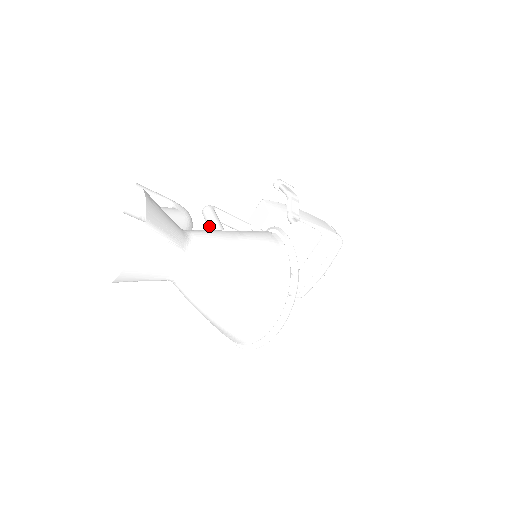
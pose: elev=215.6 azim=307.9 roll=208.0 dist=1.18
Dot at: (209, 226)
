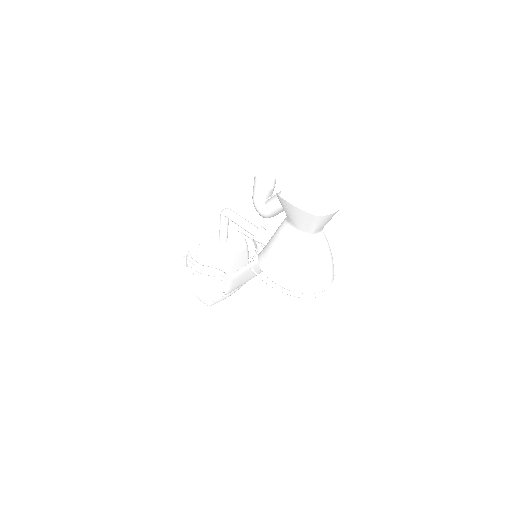
Dot at: (245, 221)
